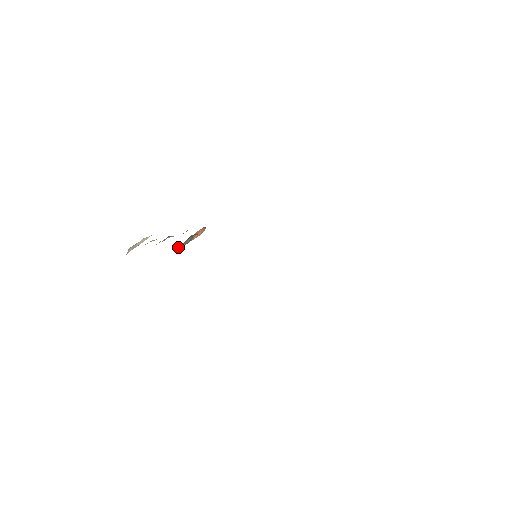
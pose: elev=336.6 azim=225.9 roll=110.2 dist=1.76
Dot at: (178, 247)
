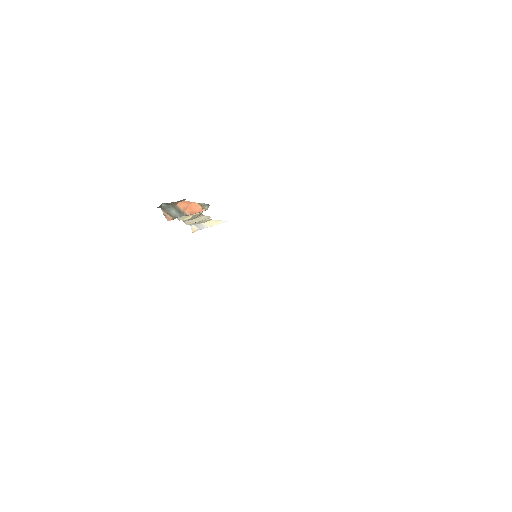
Dot at: (166, 218)
